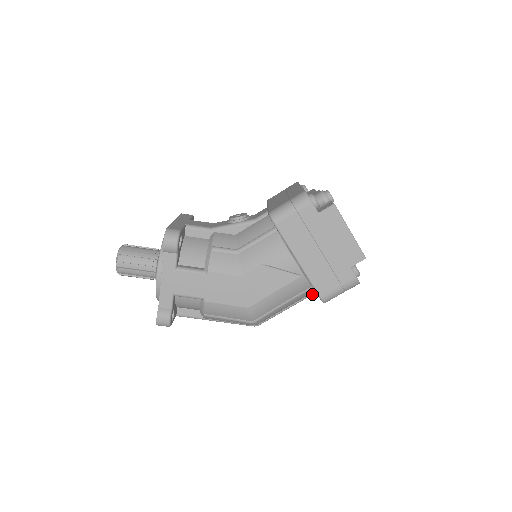
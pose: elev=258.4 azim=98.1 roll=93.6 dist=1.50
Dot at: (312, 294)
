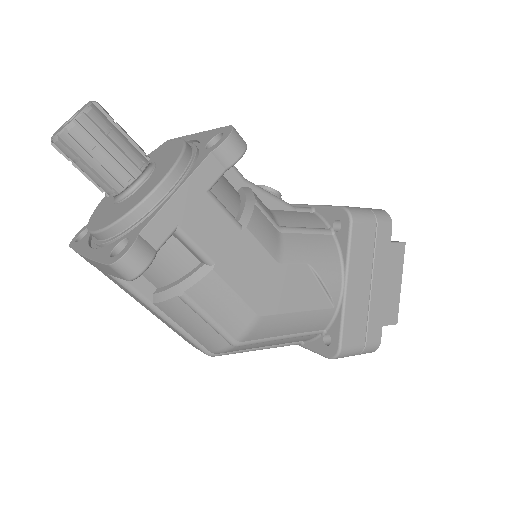
Dot at: (295, 343)
